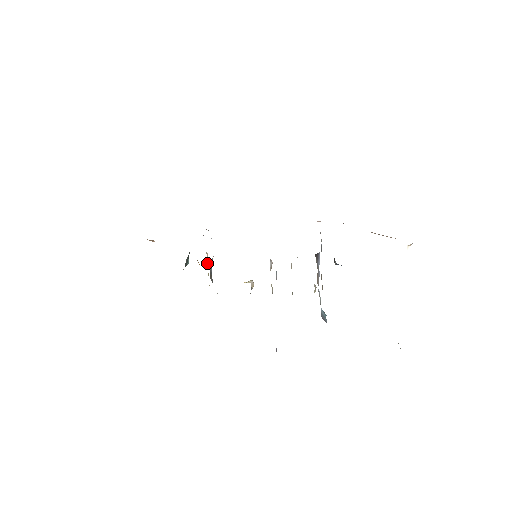
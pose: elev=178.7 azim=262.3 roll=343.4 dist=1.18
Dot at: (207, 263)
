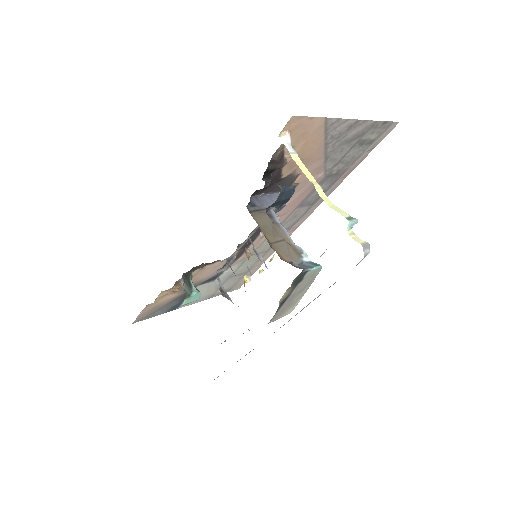
Dot at: (219, 285)
